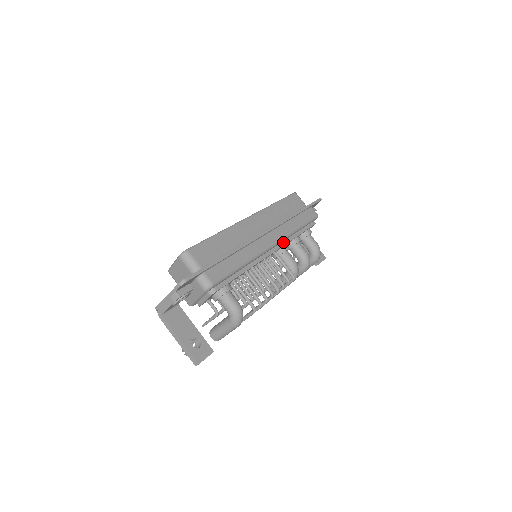
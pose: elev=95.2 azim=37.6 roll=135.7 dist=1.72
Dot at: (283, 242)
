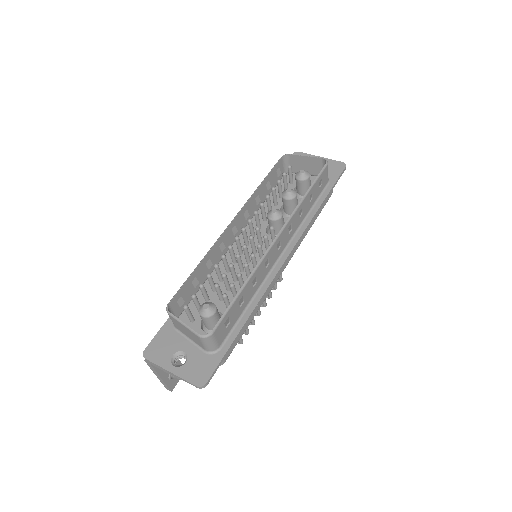
Dot at: occluded
